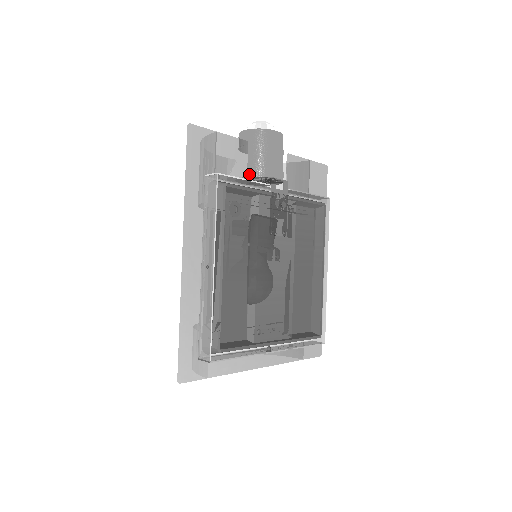
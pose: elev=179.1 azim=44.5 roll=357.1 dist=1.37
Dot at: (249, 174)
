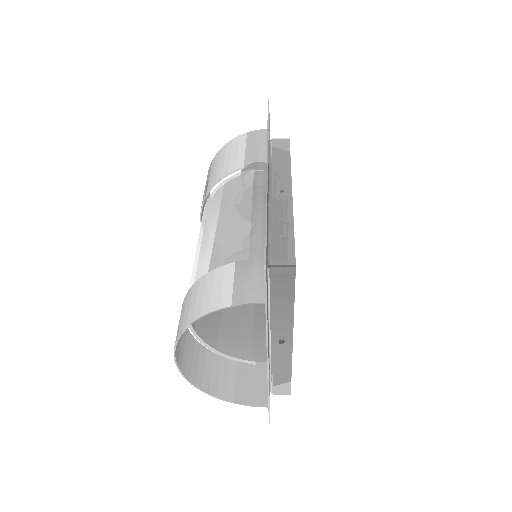
Dot at: occluded
